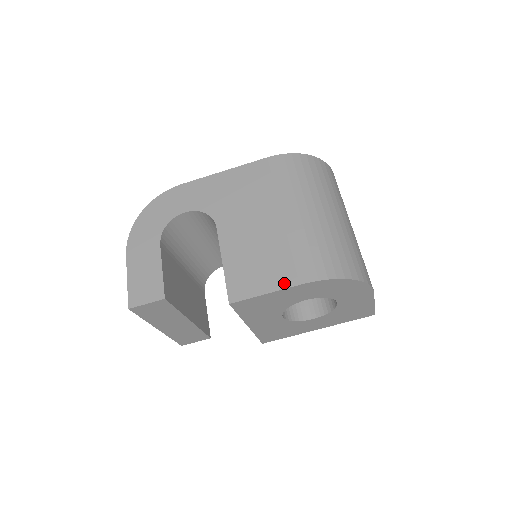
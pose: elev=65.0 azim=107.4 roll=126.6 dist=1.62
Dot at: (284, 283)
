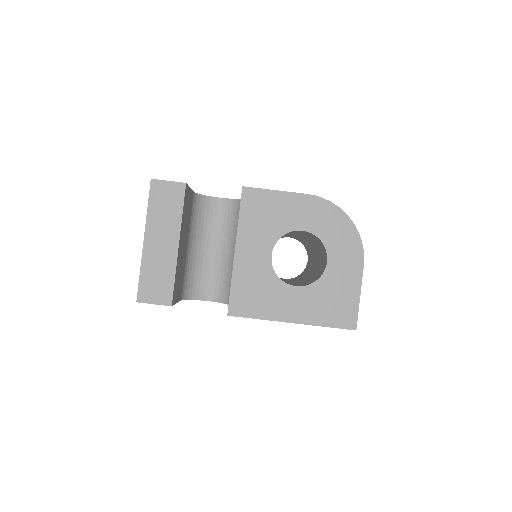
Dot at: (293, 193)
